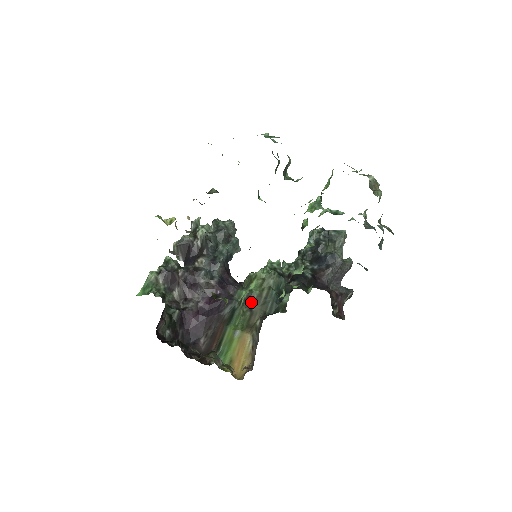
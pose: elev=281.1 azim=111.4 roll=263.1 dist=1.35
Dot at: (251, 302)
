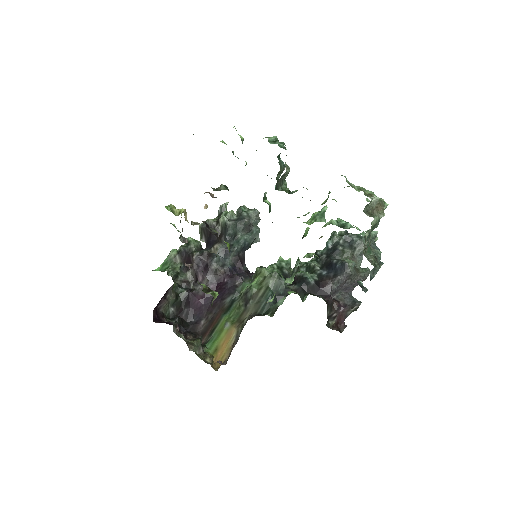
Dot at: (248, 298)
